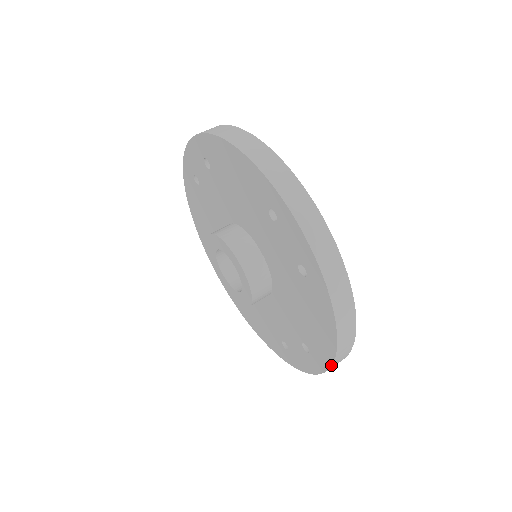
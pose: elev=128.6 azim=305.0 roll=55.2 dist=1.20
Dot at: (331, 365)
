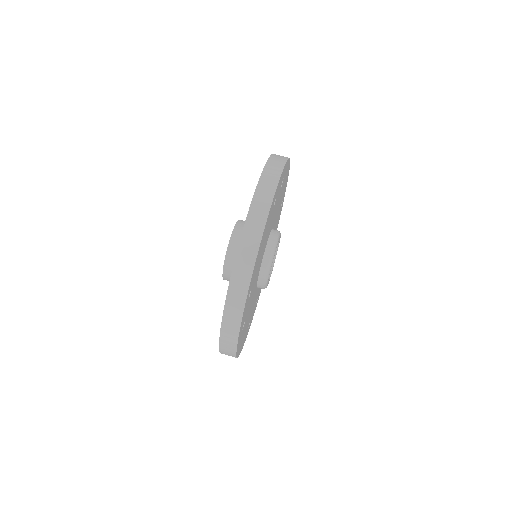
Dot at: occluded
